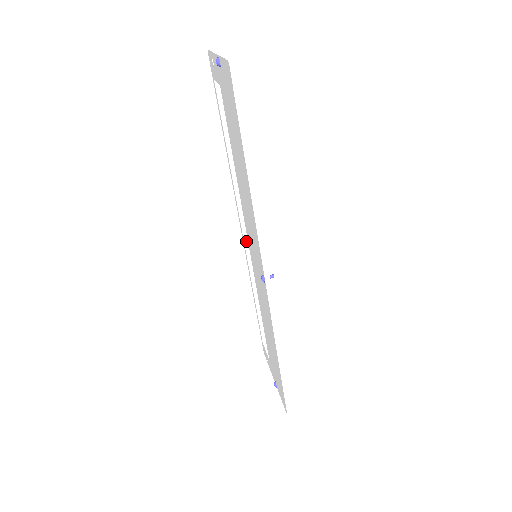
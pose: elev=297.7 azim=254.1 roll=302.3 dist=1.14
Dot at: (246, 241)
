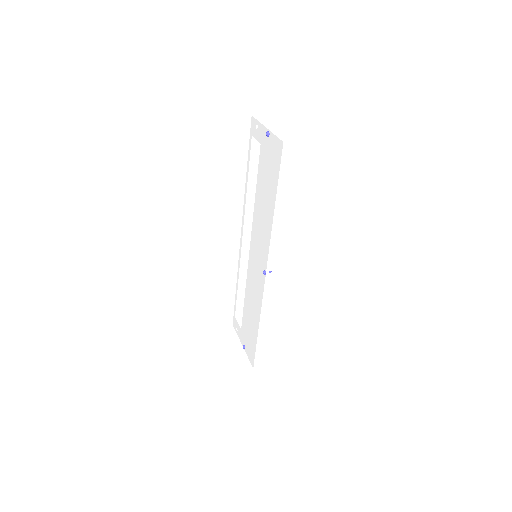
Dot at: (243, 243)
